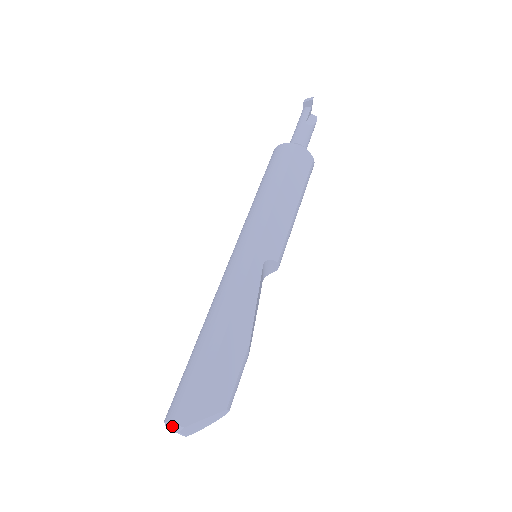
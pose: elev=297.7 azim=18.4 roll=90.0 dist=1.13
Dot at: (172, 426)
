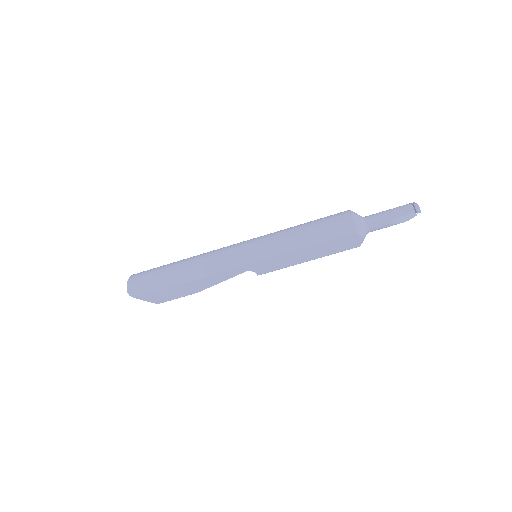
Dot at: (127, 287)
